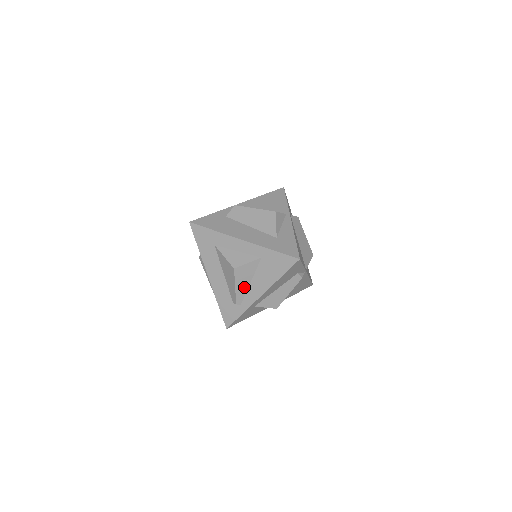
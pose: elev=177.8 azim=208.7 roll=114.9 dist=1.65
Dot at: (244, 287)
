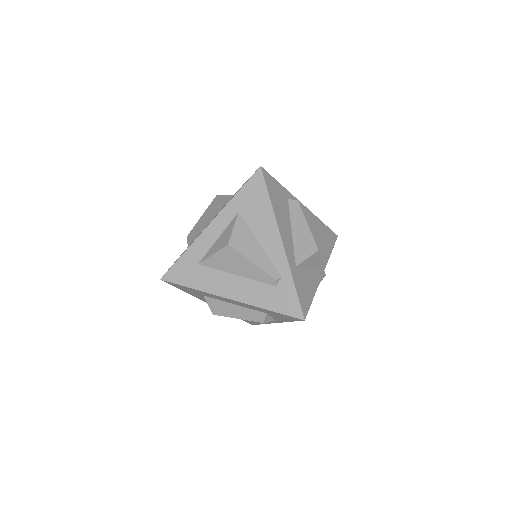
Dot at: (260, 255)
